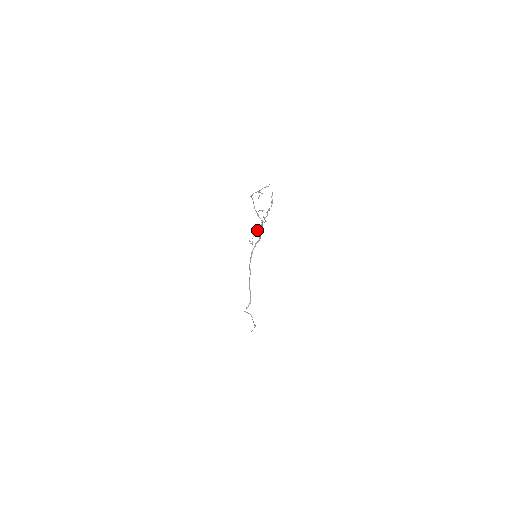
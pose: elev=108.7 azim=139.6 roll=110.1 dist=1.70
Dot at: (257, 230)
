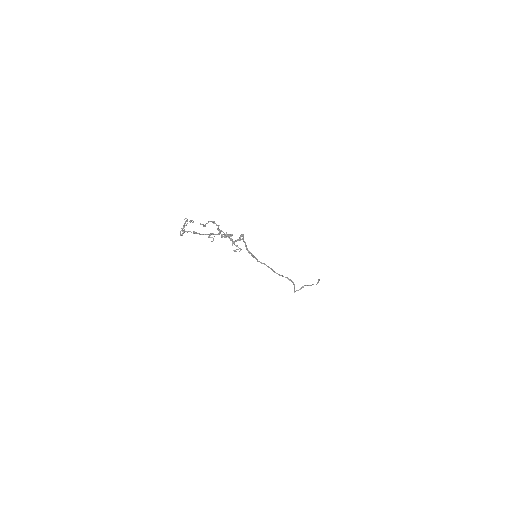
Dot at: (230, 240)
